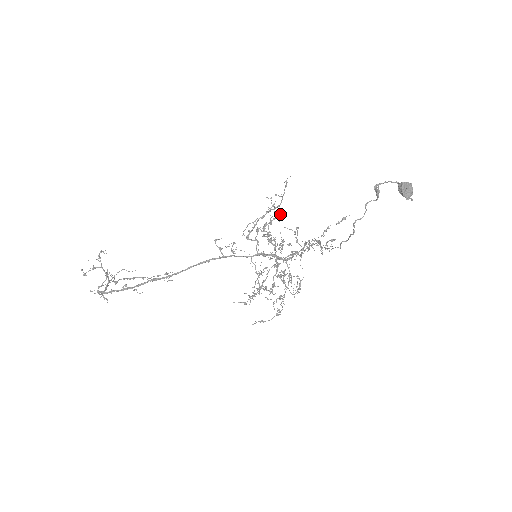
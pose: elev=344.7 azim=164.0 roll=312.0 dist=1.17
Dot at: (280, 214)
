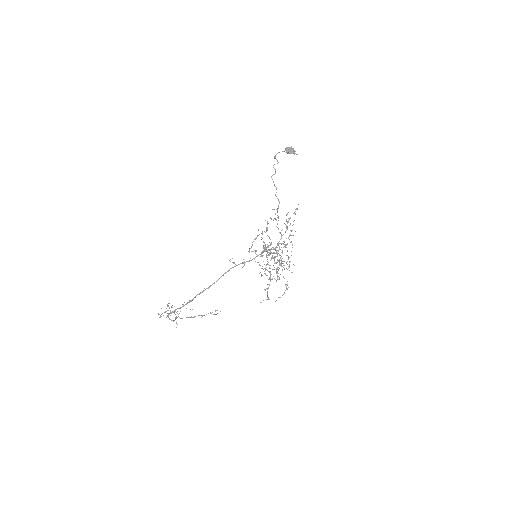
Dot at: (269, 238)
